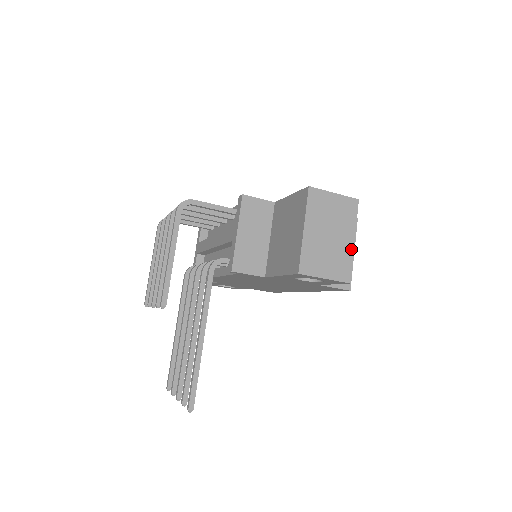
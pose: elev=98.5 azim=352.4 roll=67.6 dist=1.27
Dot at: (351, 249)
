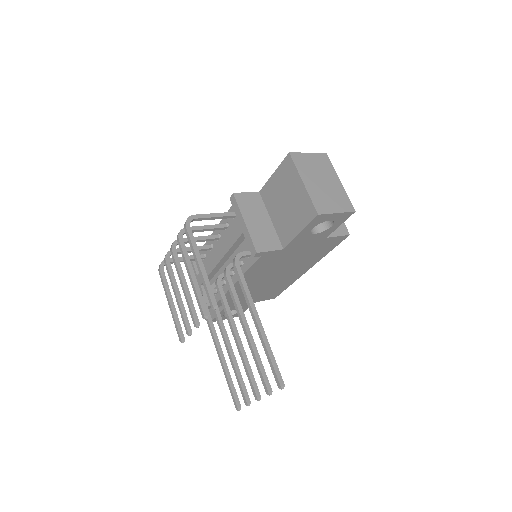
Dot at: (342, 188)
